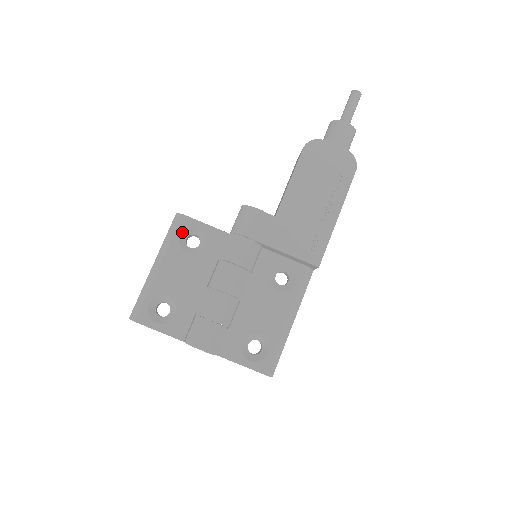
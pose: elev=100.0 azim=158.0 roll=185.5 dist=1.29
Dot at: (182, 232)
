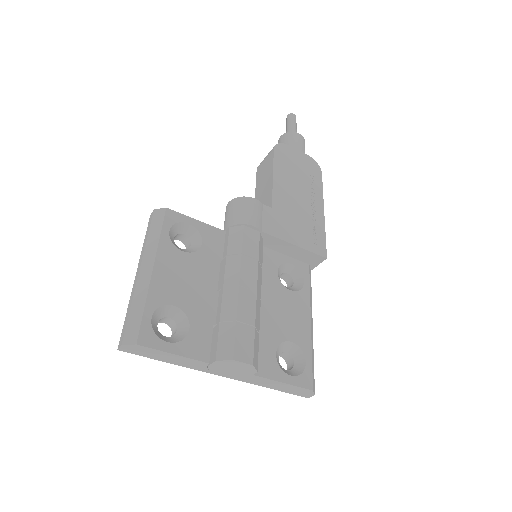
Dot at: (171, 228)
